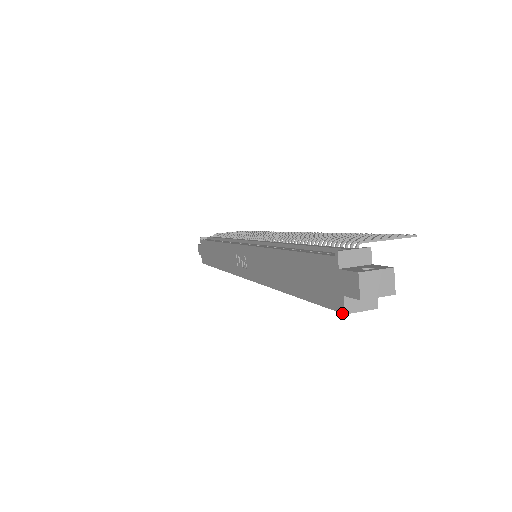
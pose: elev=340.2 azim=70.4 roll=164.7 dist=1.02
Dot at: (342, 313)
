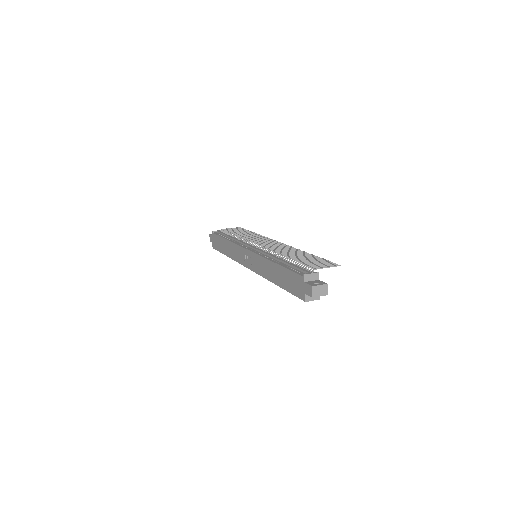
Dot at: (304, 301)
